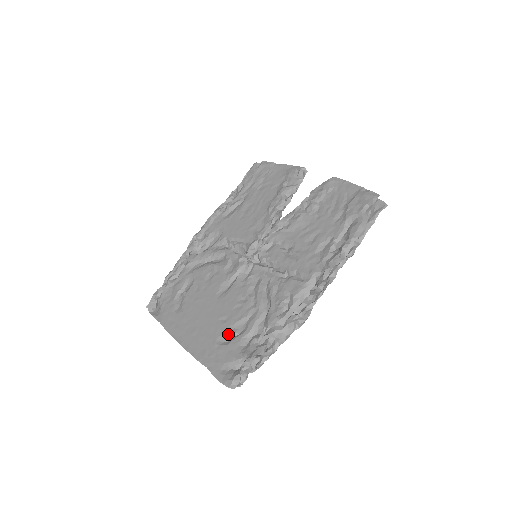
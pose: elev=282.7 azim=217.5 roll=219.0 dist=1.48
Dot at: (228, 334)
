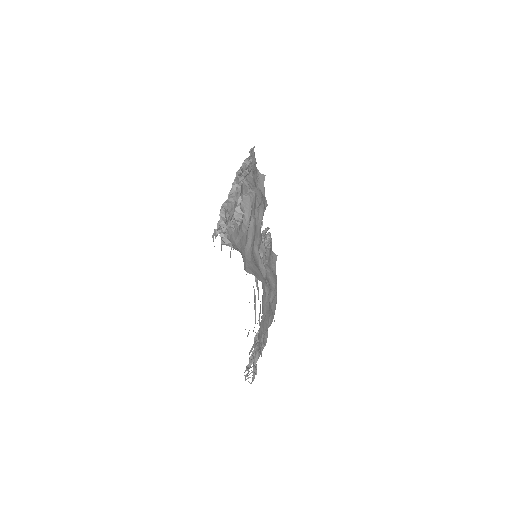
Dot at: occluded
